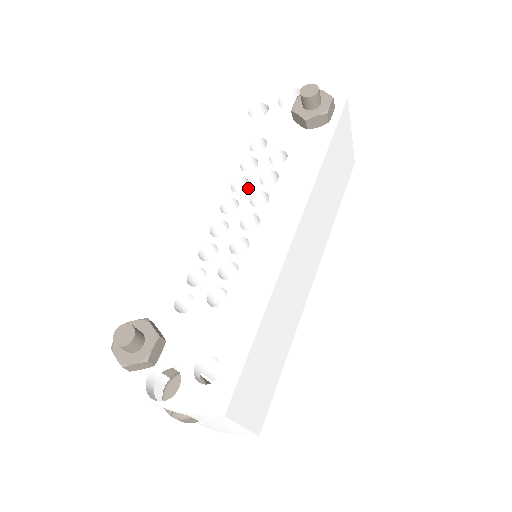
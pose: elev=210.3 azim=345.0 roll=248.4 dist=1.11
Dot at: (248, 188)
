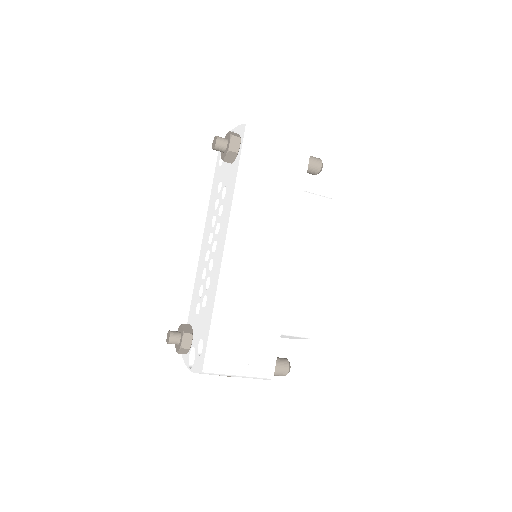
Dot at: (215, 222)
